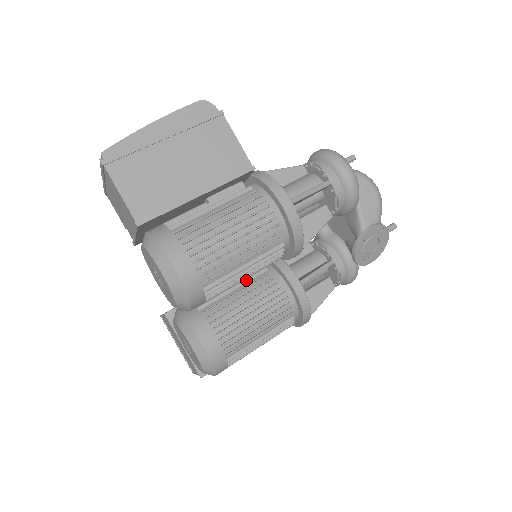
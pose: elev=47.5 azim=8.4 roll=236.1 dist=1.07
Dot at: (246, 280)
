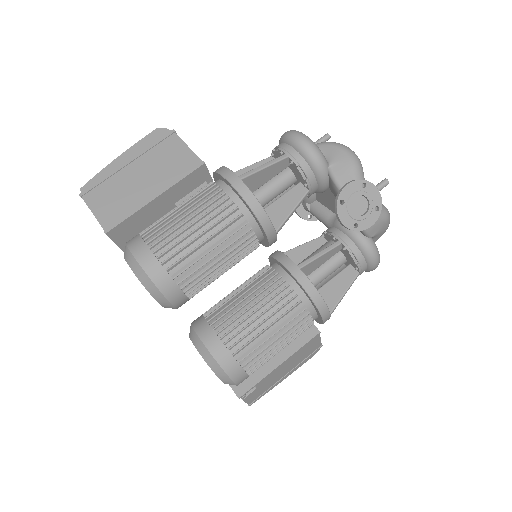
Dot at: (249, 280)
